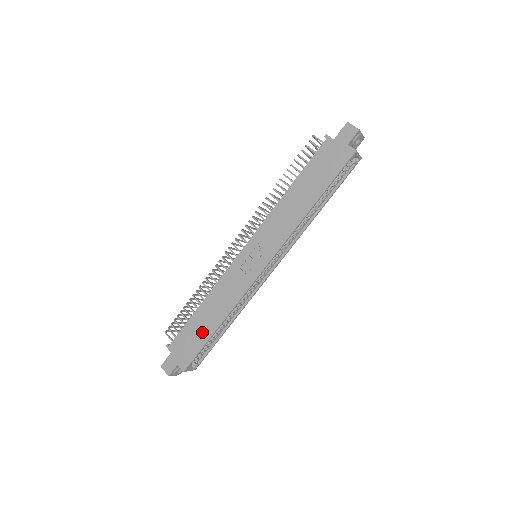
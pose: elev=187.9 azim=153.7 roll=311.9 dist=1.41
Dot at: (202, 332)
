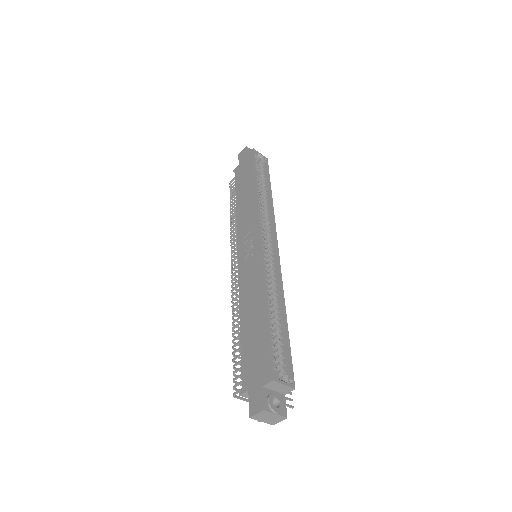
Dot at: (258, 331)
